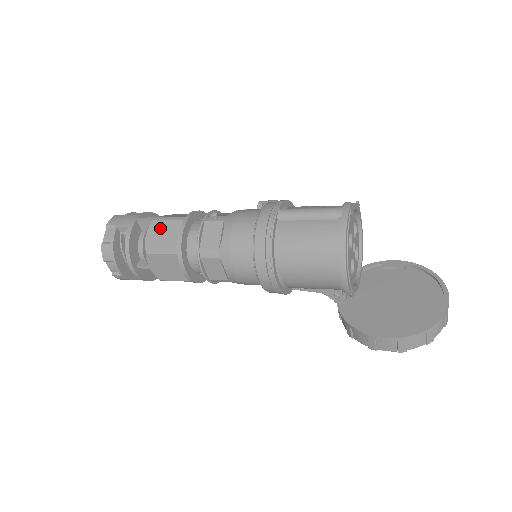
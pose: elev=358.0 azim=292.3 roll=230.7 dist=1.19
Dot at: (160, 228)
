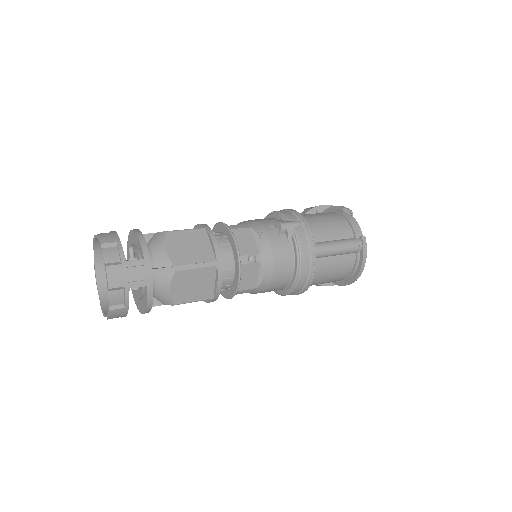
Dot at: (188, 278)
